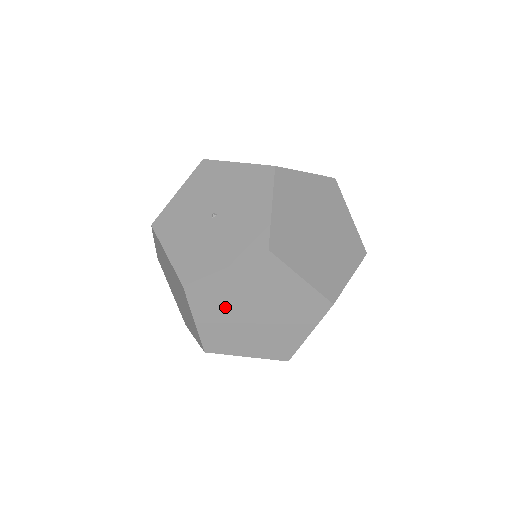
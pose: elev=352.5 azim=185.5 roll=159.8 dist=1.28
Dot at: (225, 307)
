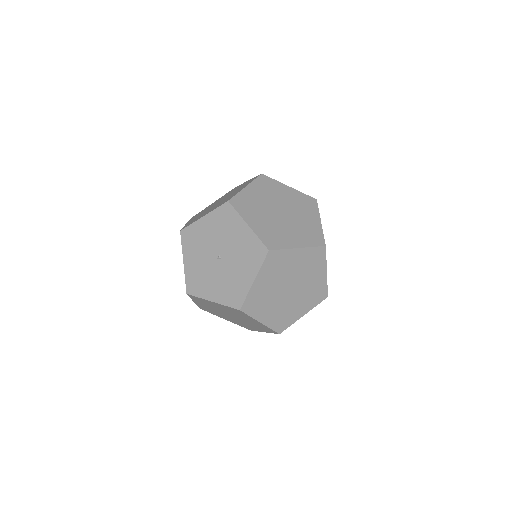
Dot at: (212, 307)
